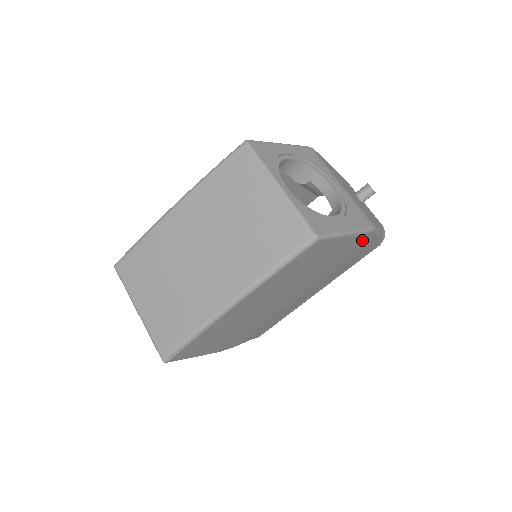
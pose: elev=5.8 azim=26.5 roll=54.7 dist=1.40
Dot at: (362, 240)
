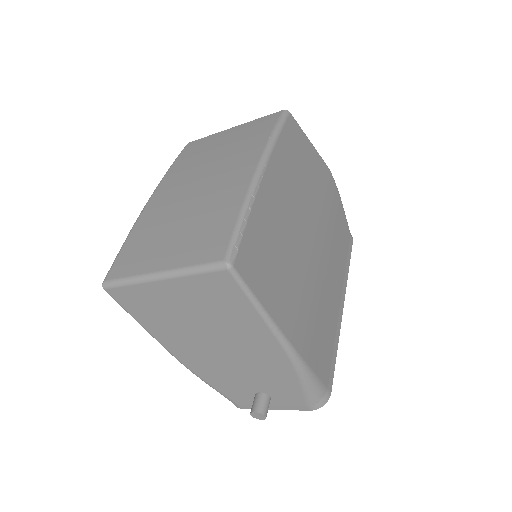
Dot at: (328, 180)
